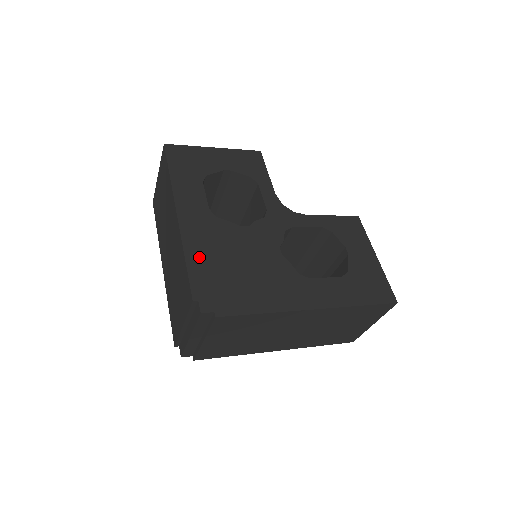
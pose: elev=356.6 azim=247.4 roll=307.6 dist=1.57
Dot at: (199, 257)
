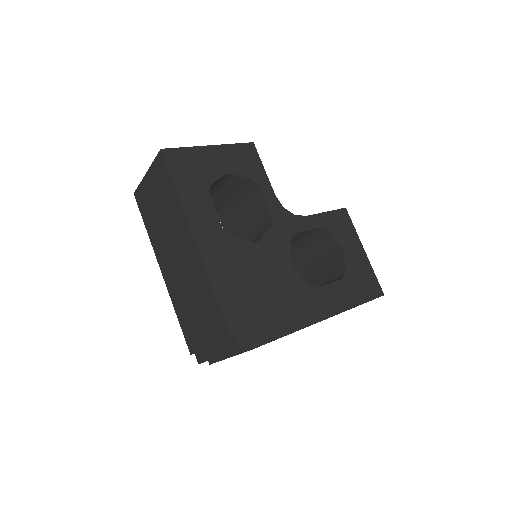
Dot at: (226, 287)
